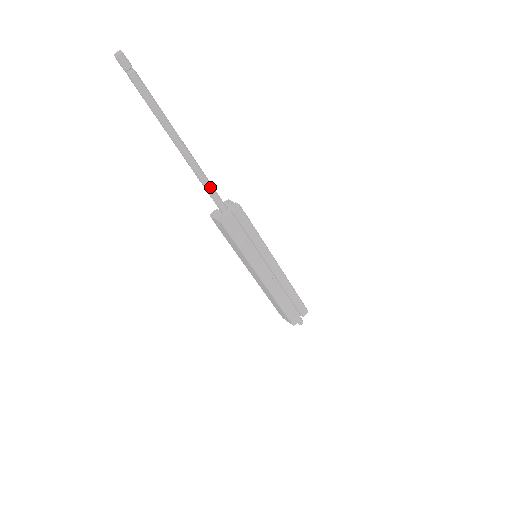
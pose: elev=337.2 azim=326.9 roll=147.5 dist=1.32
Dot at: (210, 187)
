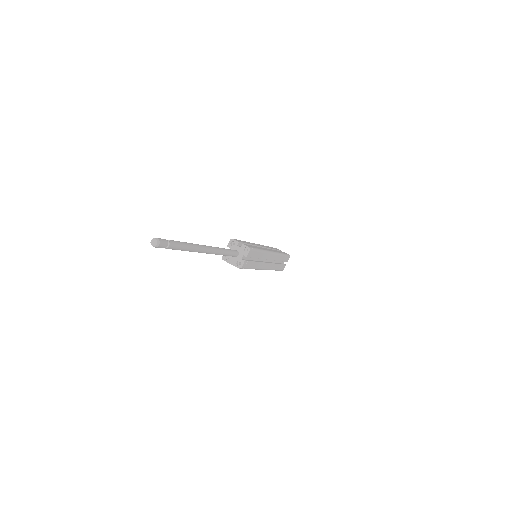
Dot at: (227, 253)
